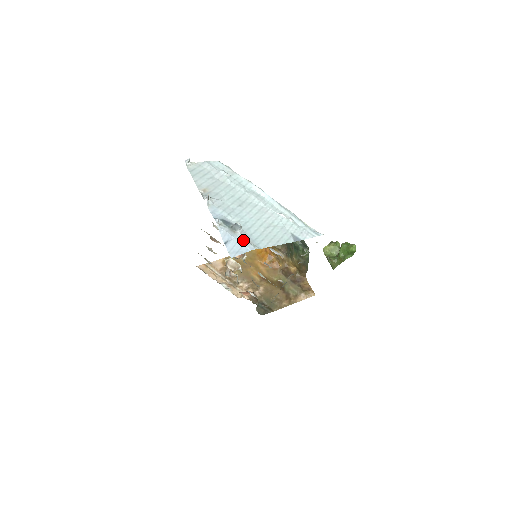
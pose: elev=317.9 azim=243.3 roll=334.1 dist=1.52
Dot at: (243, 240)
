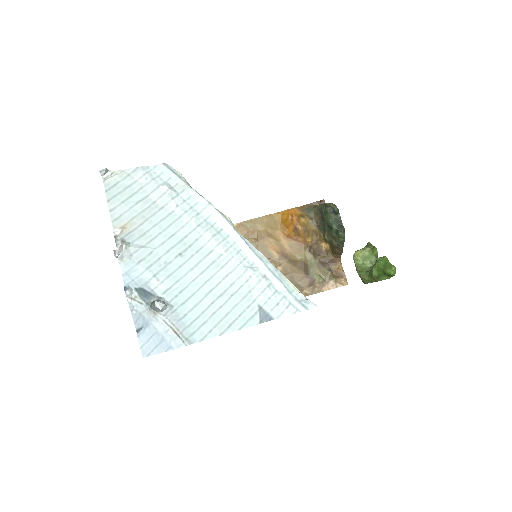
Dot at: (166, 328)
